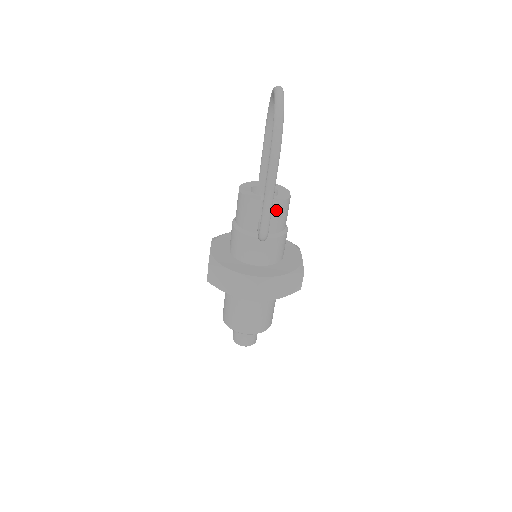
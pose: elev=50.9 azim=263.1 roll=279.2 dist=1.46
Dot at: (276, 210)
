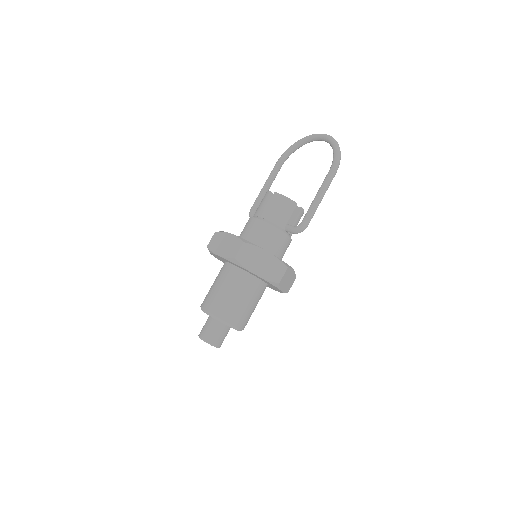
Dot at: (300, 216)
